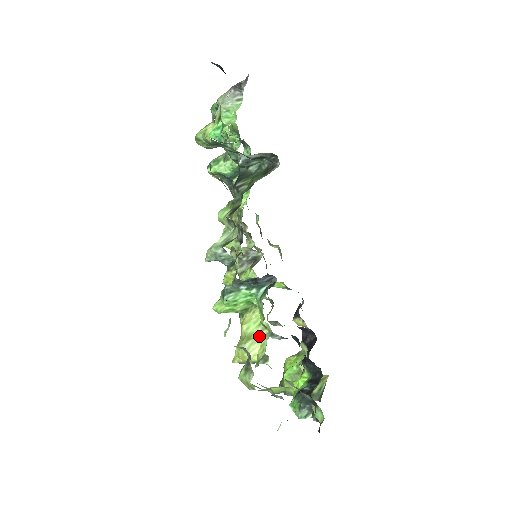
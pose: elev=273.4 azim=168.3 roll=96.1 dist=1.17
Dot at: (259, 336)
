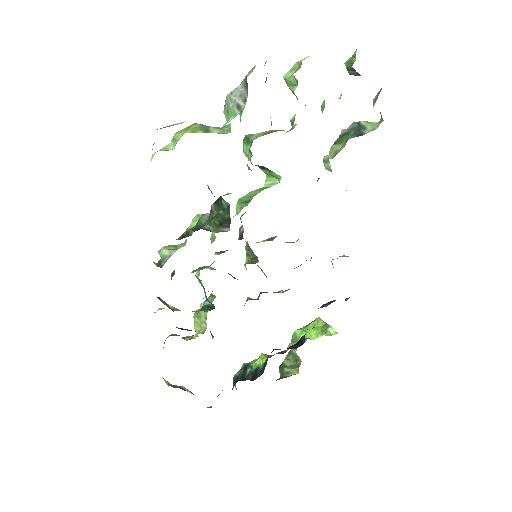
Dot at: (202, 324)
